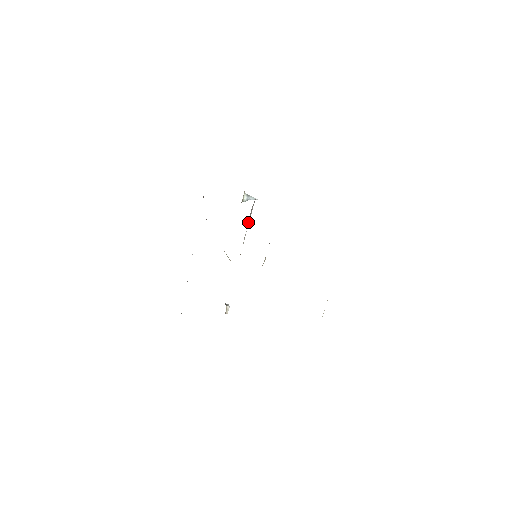
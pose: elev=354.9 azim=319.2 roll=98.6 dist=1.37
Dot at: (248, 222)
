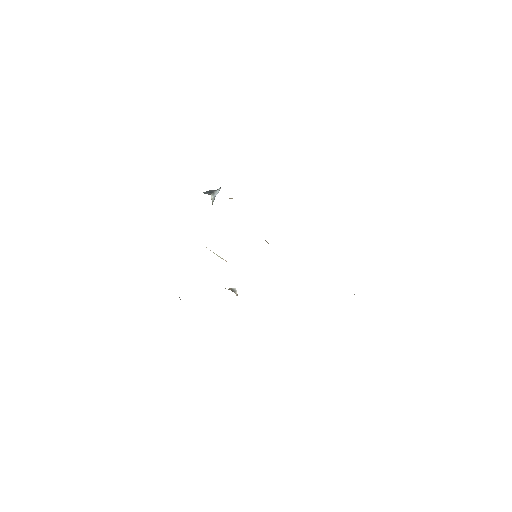
Dot at: occluded
